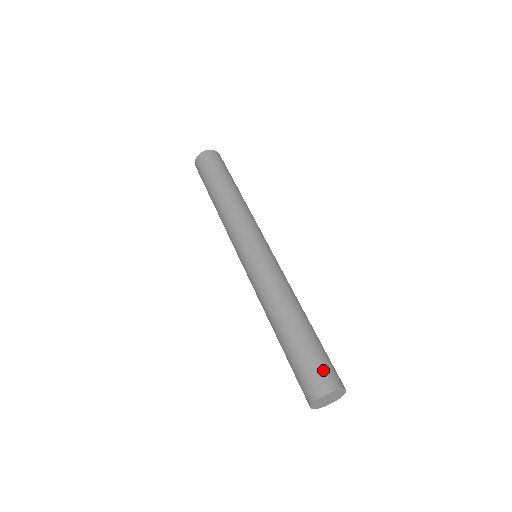
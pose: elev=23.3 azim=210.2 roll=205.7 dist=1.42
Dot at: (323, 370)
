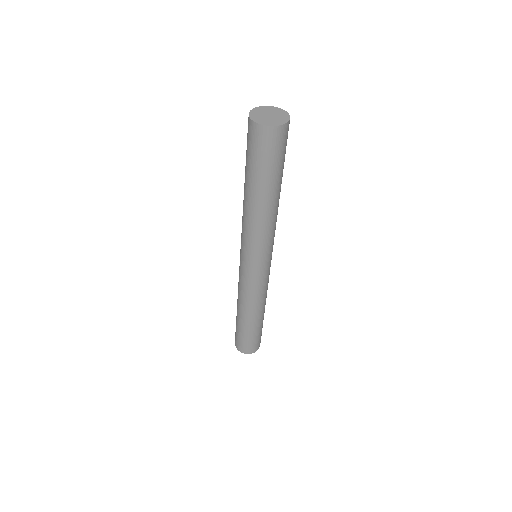
Dot at: (241, 344)
